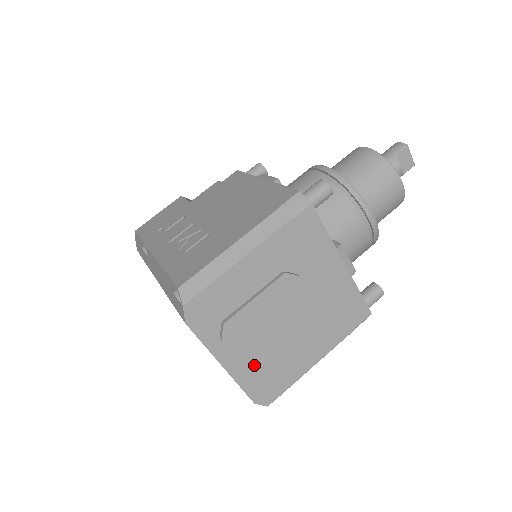
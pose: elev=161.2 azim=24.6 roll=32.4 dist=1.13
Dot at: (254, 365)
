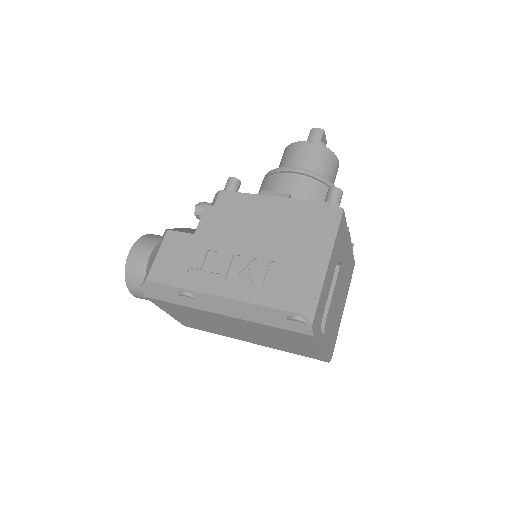
Dot at: (332, 337)
